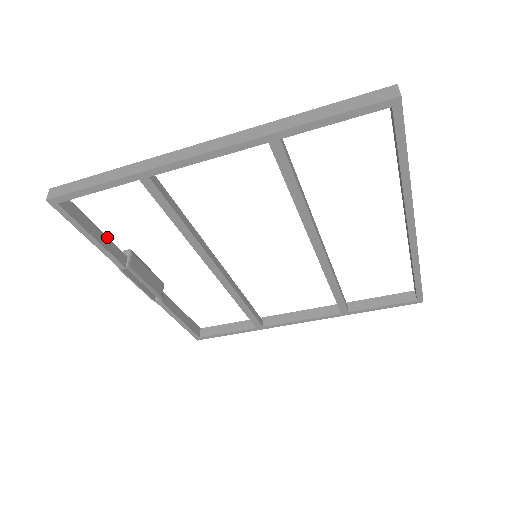
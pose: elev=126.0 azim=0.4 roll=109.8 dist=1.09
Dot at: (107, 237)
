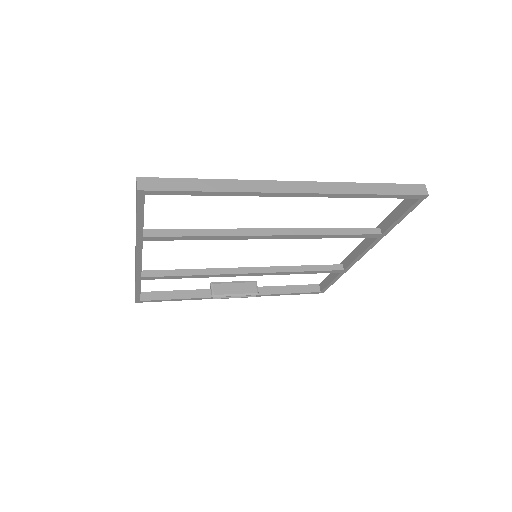
Dot at: (187, 290)
